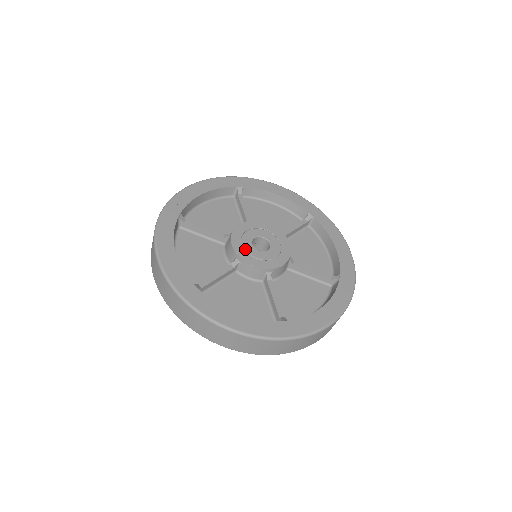
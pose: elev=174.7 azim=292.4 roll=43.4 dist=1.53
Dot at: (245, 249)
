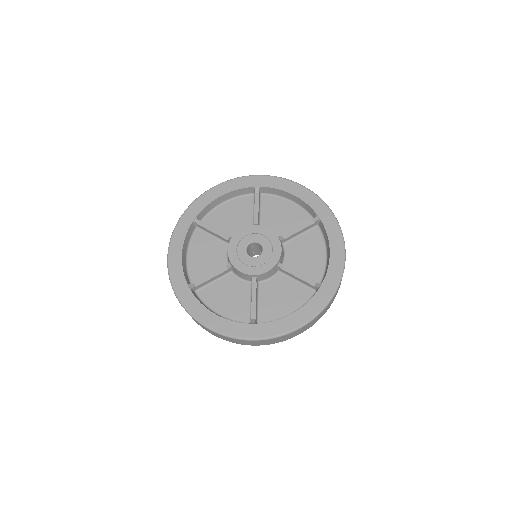
Dot at: (238, 255)
